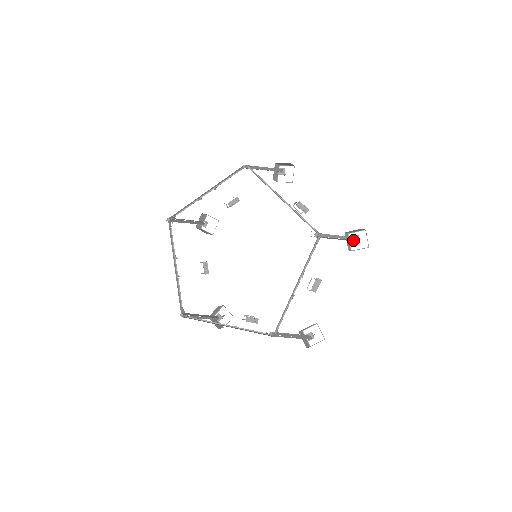
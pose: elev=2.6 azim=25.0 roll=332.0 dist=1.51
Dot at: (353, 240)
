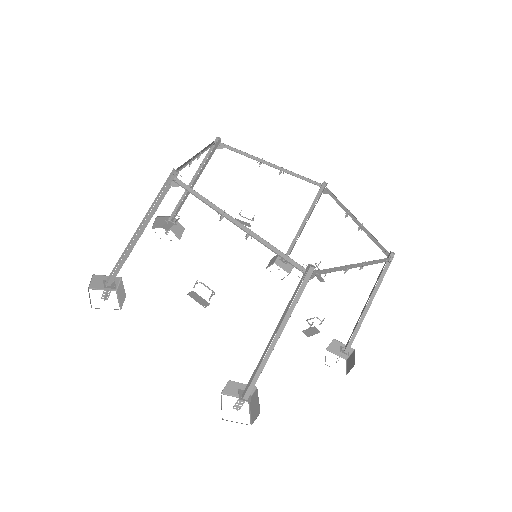
Dot at: (289, 254)
